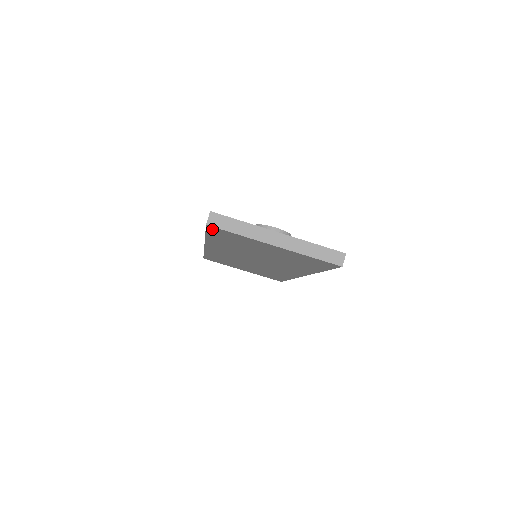
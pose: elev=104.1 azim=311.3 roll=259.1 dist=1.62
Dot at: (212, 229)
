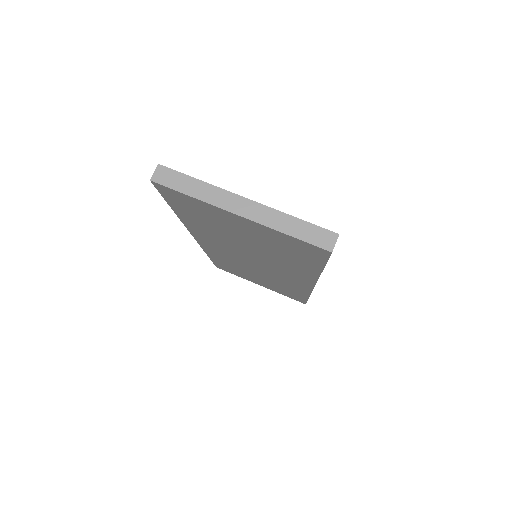
Dot at: (163, 191)
